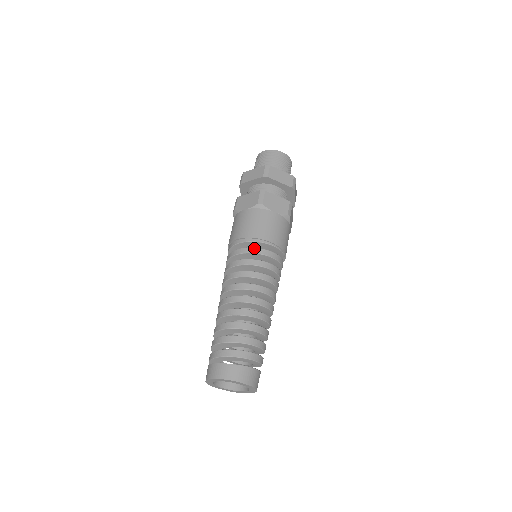
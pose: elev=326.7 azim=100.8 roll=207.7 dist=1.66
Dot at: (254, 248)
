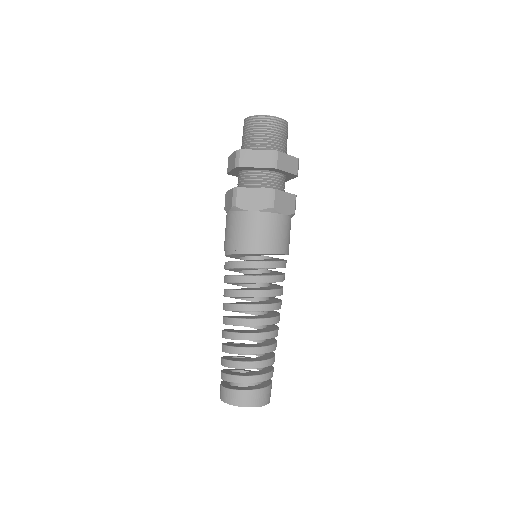
Dot at: (235, 262)
